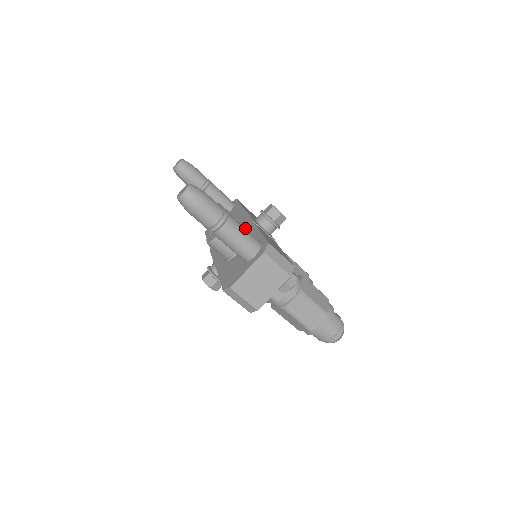
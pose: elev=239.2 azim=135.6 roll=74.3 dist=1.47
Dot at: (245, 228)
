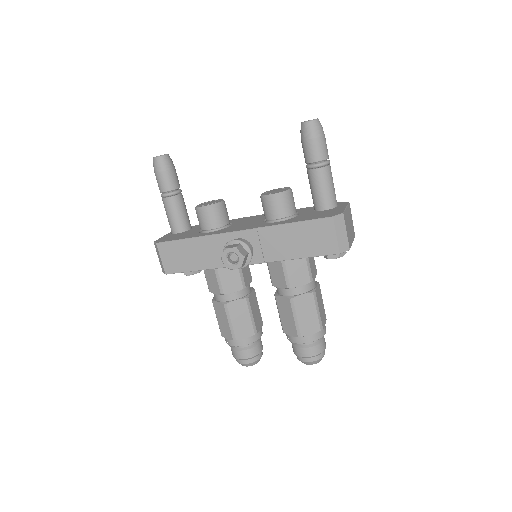
Dot at: occluded
